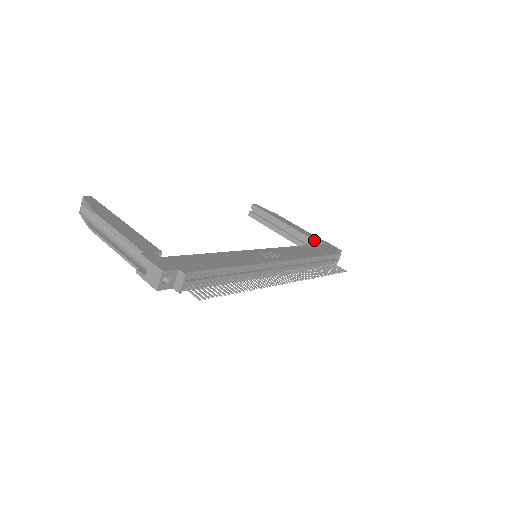
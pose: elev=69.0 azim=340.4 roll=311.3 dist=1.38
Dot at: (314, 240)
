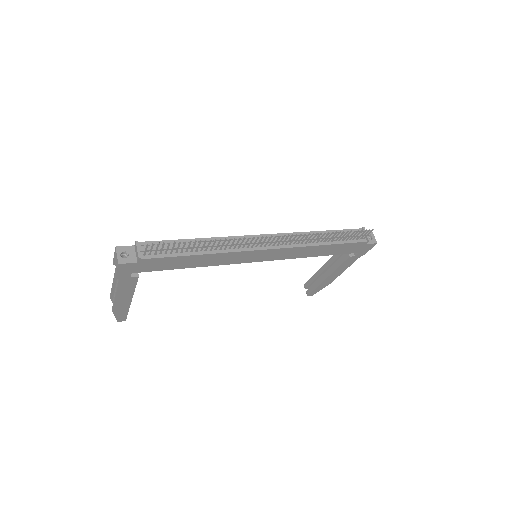
Dot at: occluded
